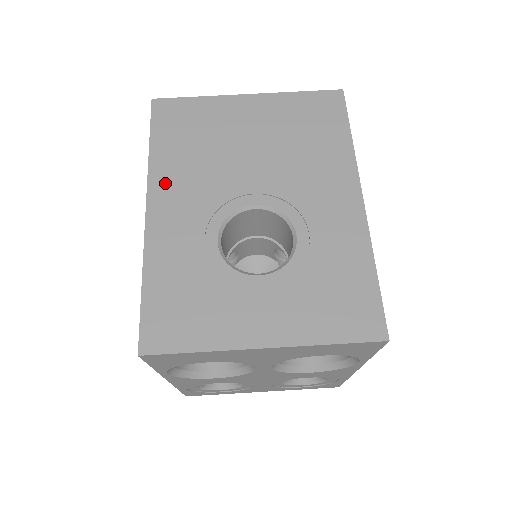
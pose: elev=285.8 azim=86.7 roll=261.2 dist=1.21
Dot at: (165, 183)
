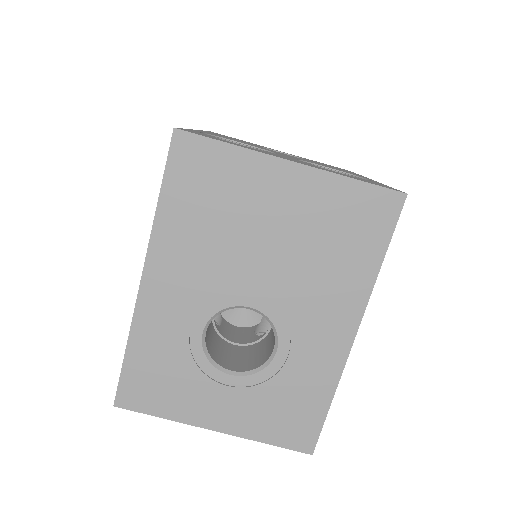
Dot at: (166, 255)
